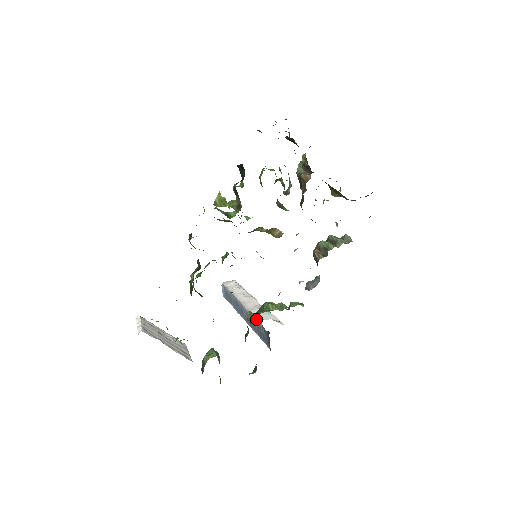
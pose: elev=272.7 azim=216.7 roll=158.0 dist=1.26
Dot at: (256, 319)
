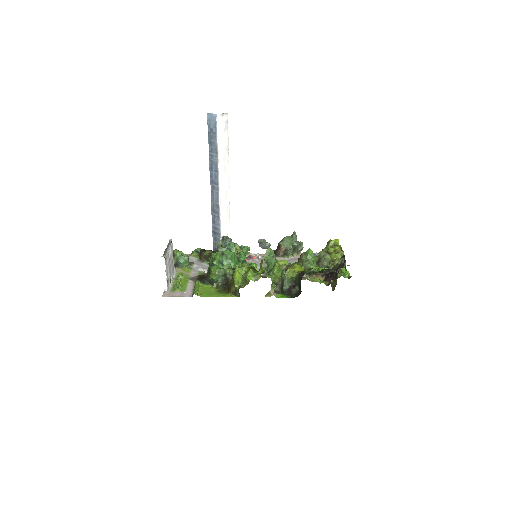
Dot at: (220, 230)
